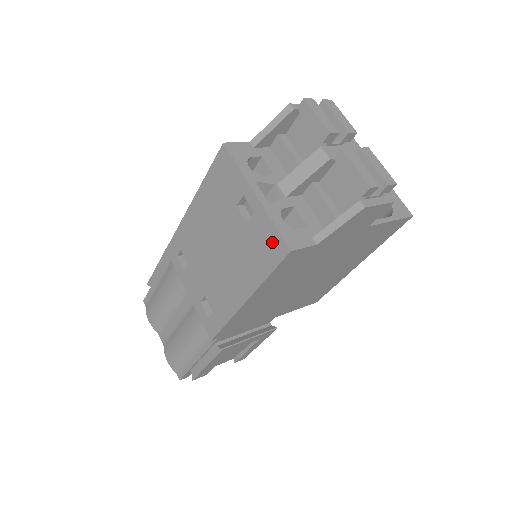
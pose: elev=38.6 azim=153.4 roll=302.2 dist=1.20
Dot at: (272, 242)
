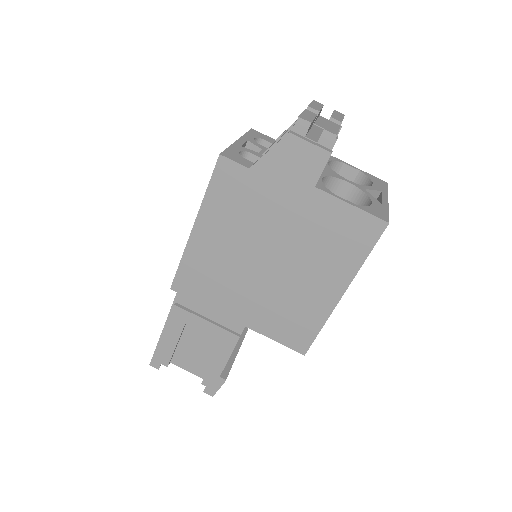
Dot at: occluded
